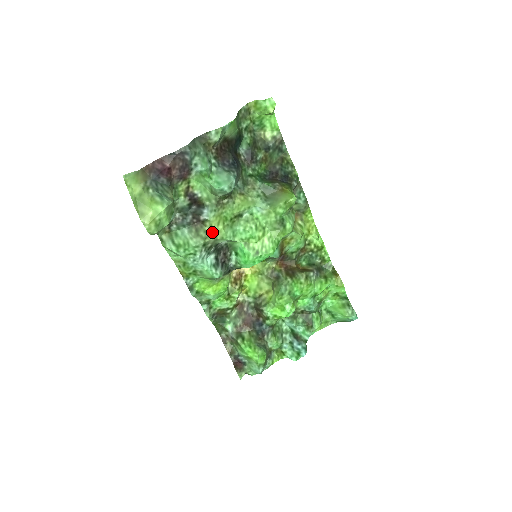
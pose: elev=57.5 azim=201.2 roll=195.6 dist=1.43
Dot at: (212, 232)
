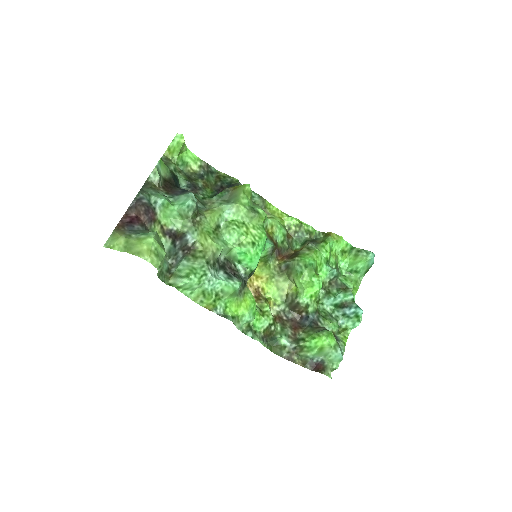
Dot at: (206, 249)
